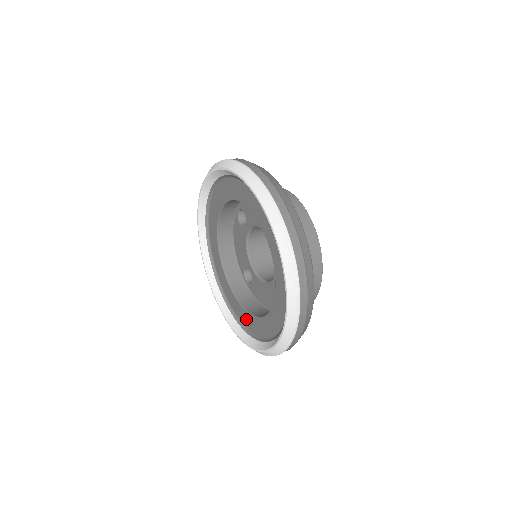
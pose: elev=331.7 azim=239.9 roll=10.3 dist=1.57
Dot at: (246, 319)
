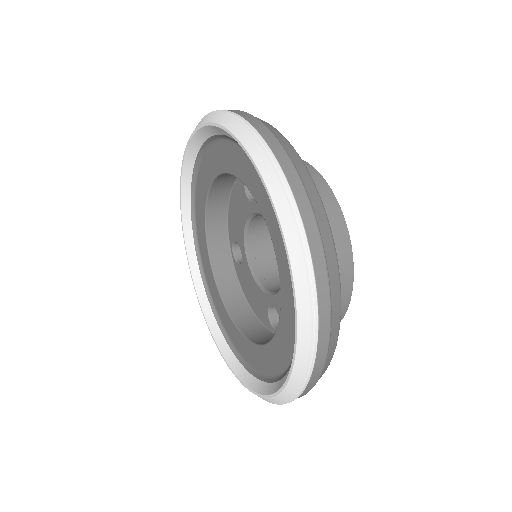
Dot at: (280, 350)
